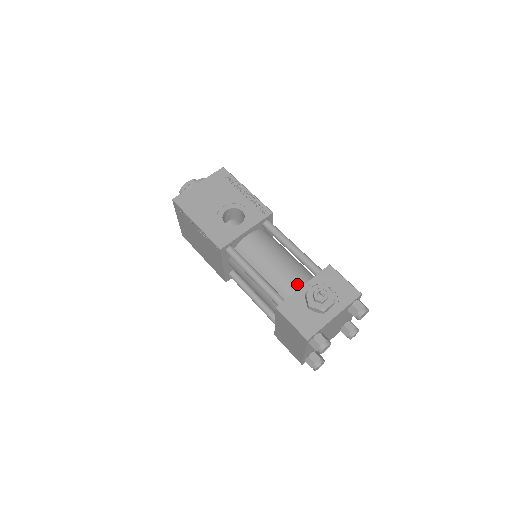
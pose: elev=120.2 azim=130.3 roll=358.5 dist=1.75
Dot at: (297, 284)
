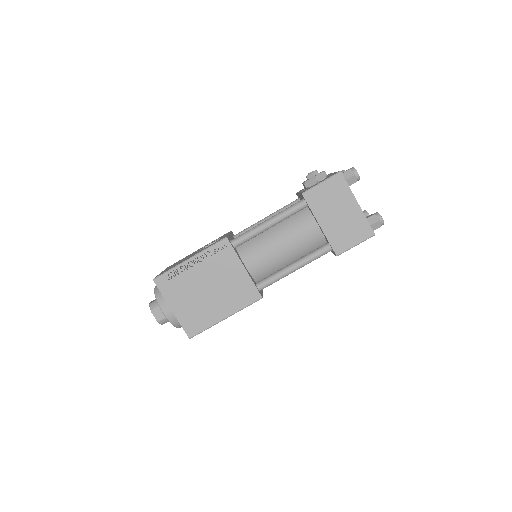
Dot at: occluded
